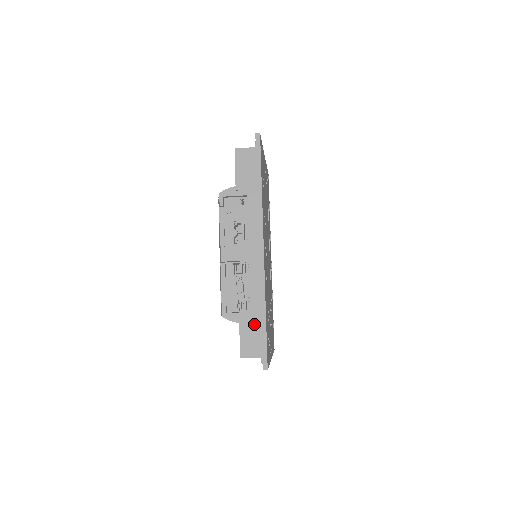
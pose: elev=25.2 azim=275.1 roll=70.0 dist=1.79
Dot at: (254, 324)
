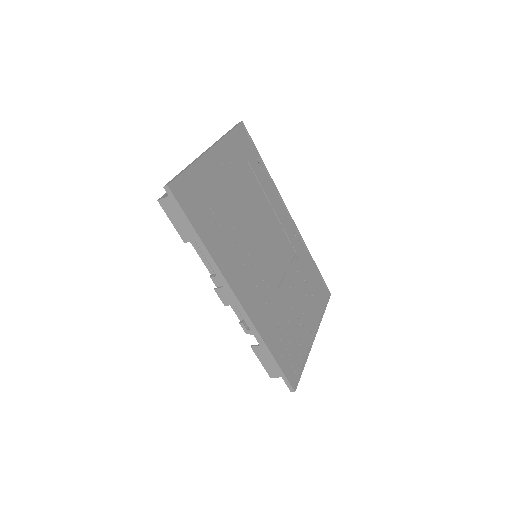
Dot at: occluded
